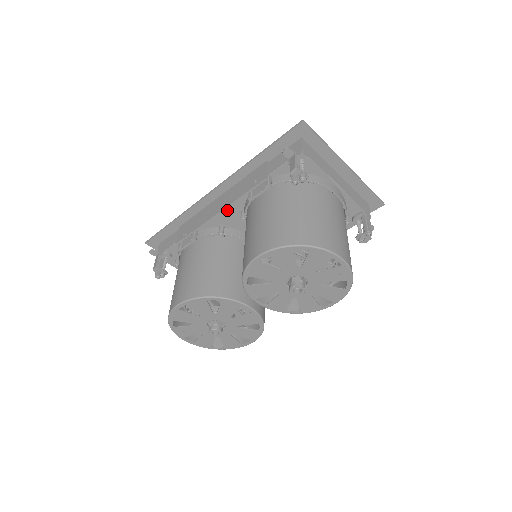
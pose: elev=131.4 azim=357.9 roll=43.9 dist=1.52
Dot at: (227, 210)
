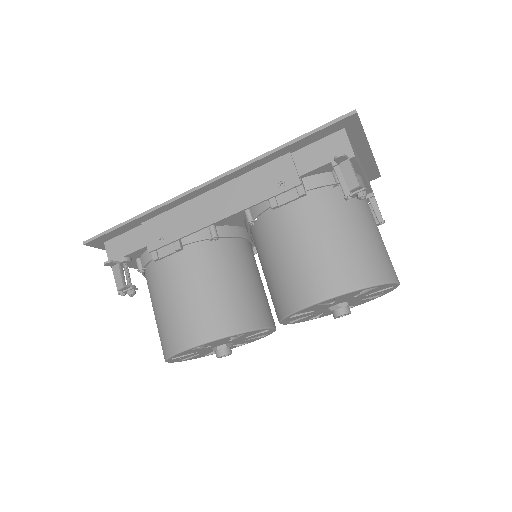
Dot at: occluded
